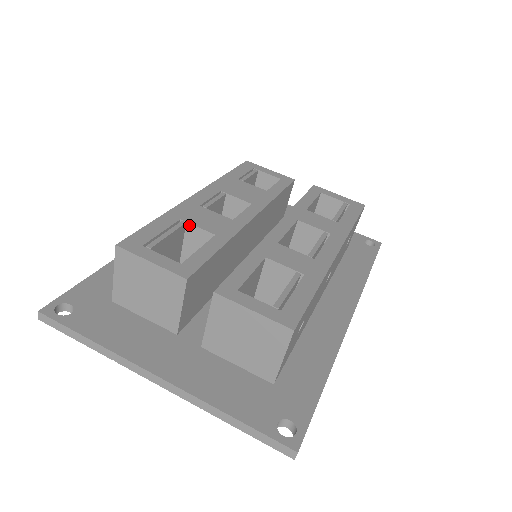
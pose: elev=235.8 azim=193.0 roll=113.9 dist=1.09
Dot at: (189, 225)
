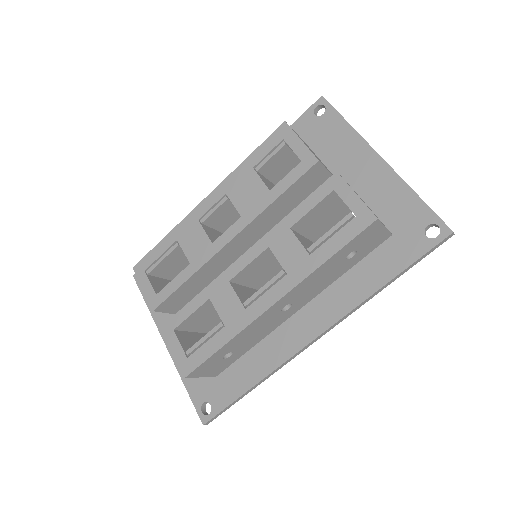
Dot at: (181, 246)
